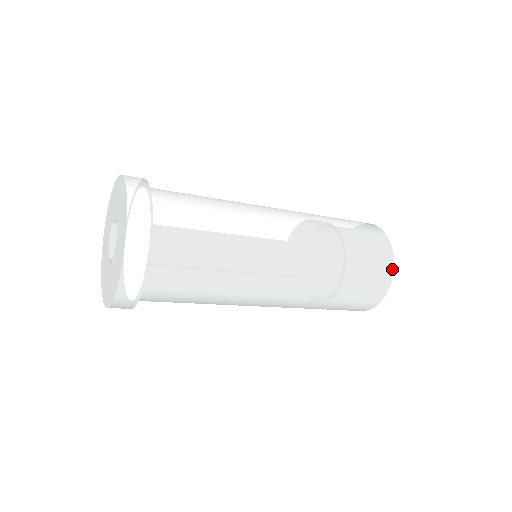
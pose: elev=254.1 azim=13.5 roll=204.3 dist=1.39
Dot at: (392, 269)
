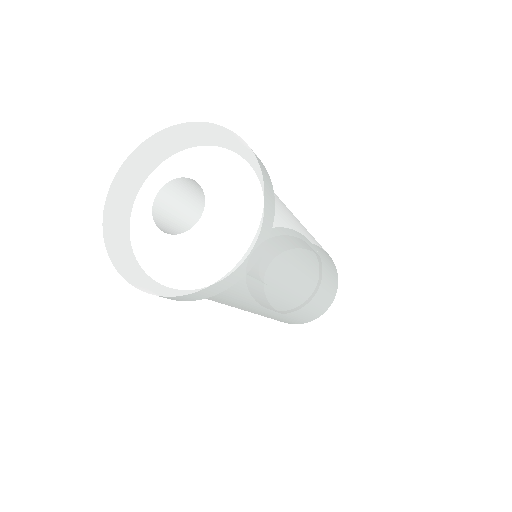
Dot at: (337, 288)
